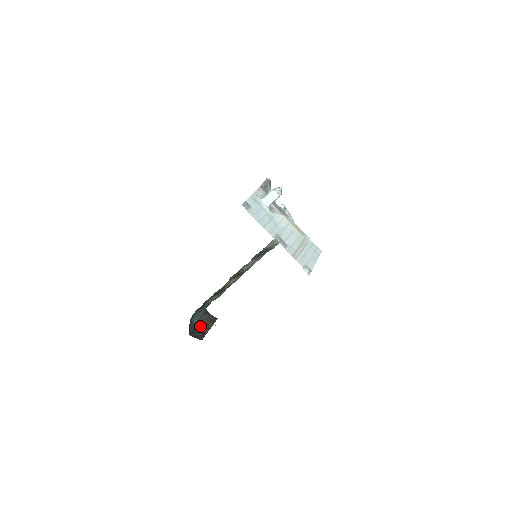
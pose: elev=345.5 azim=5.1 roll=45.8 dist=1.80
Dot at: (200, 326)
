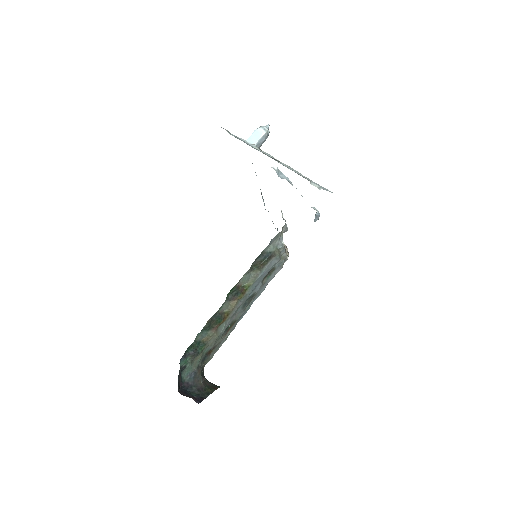
Dot at: (195, 388)
